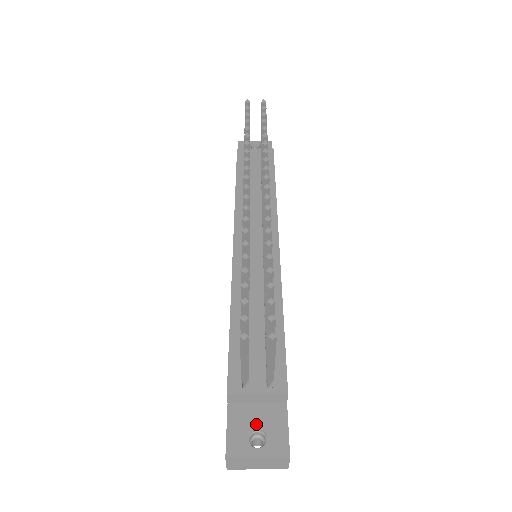
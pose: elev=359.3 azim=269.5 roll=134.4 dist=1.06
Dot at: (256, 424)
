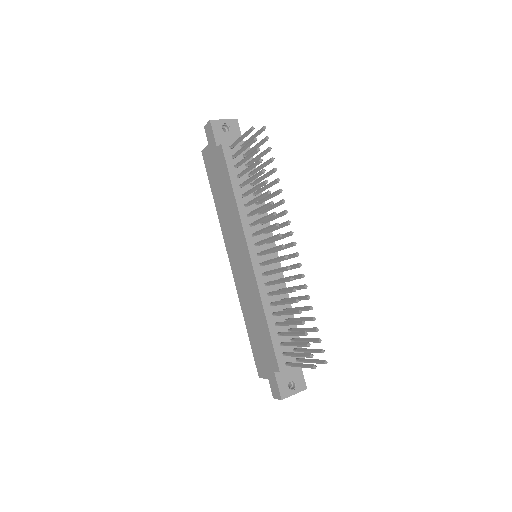
Dot at: (290, 378)
